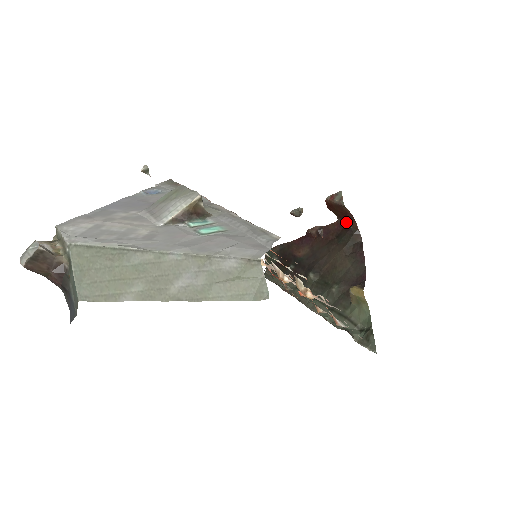
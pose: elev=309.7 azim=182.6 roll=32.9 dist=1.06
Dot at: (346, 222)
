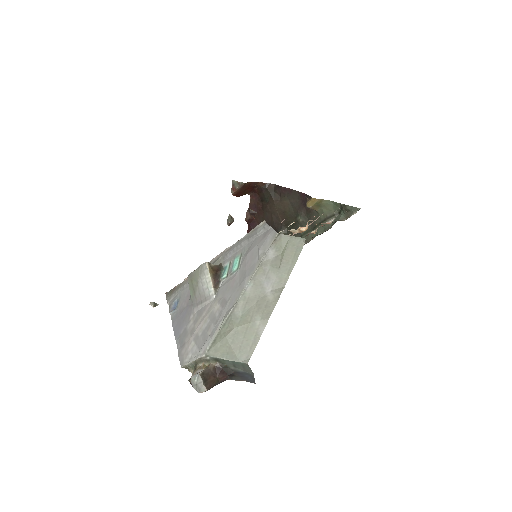
Dot at: (255, 189)
